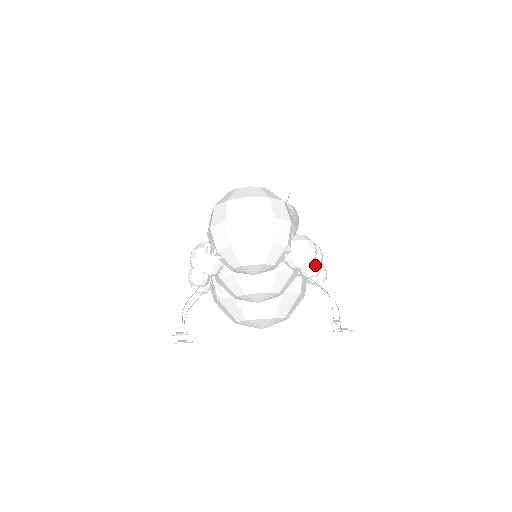
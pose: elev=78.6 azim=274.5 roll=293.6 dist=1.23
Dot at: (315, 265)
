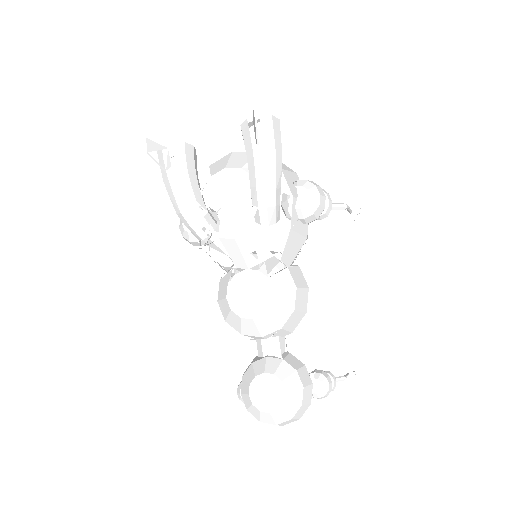
Dot at: occluded
